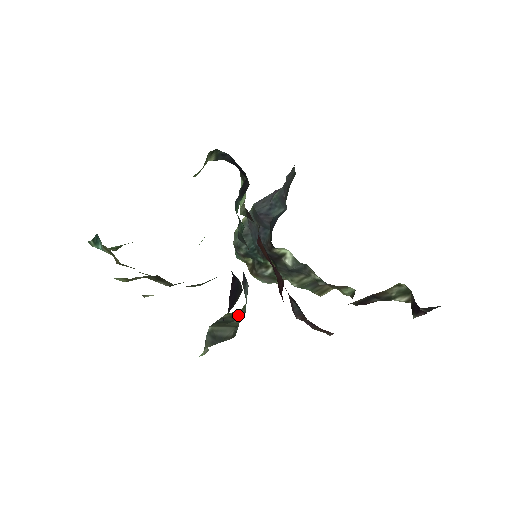
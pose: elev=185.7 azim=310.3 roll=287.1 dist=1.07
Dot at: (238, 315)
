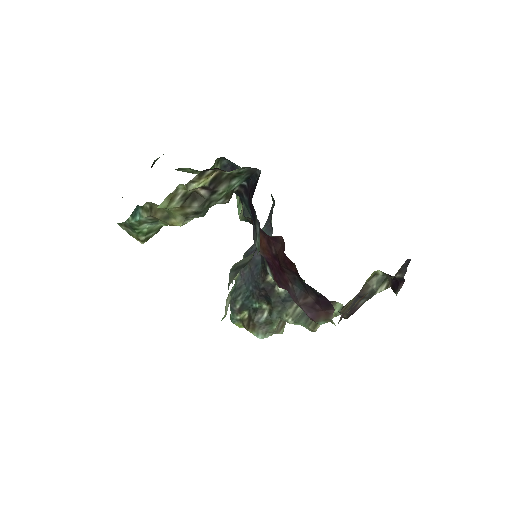
Dot at: occluded
